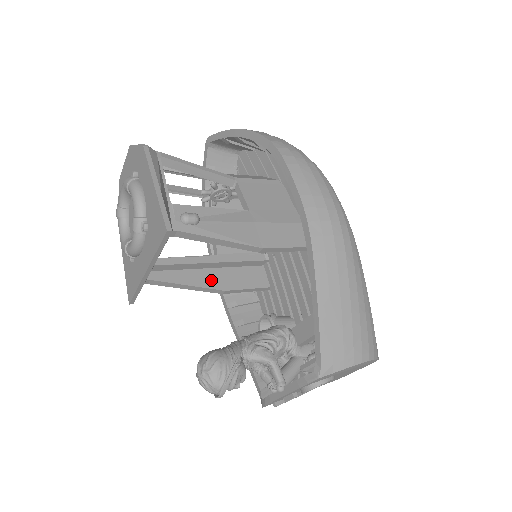
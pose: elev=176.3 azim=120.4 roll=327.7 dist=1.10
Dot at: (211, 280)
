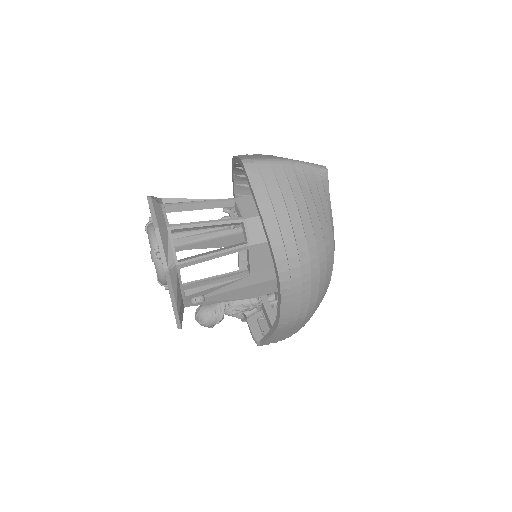
Dot at: (221, 242)
